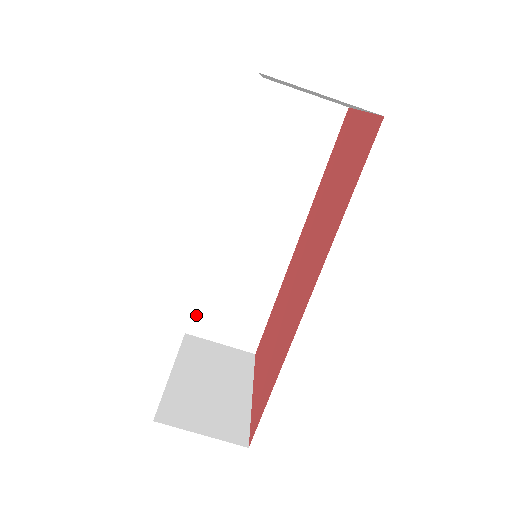
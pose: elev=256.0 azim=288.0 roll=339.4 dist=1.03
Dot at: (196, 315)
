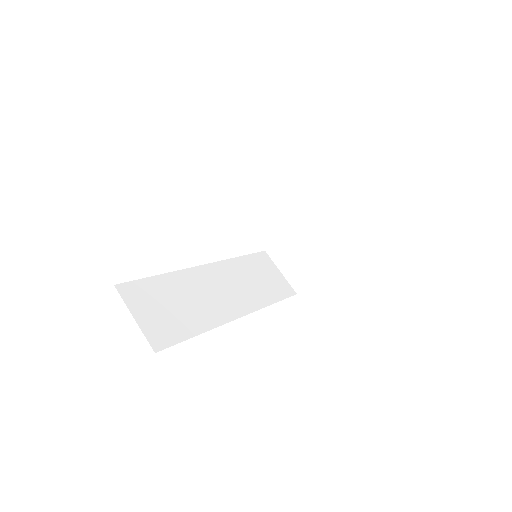
Dot at: (137, 285)
